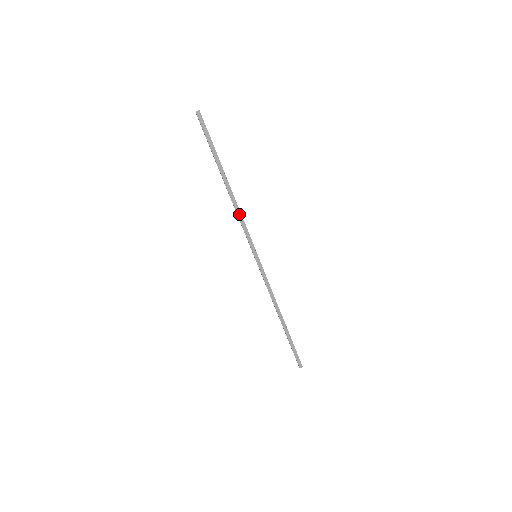
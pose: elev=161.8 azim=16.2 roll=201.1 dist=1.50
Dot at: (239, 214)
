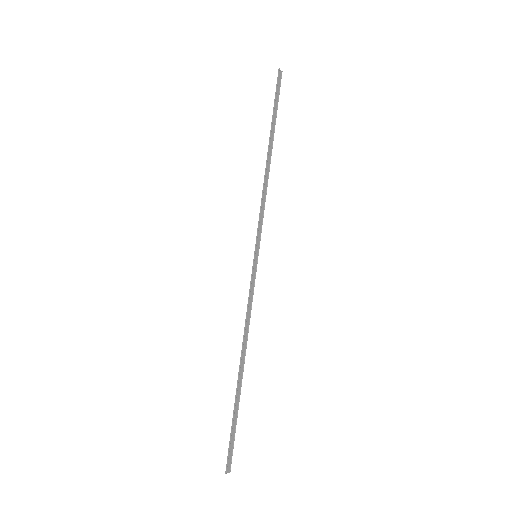
Dot at: (264, 194)
